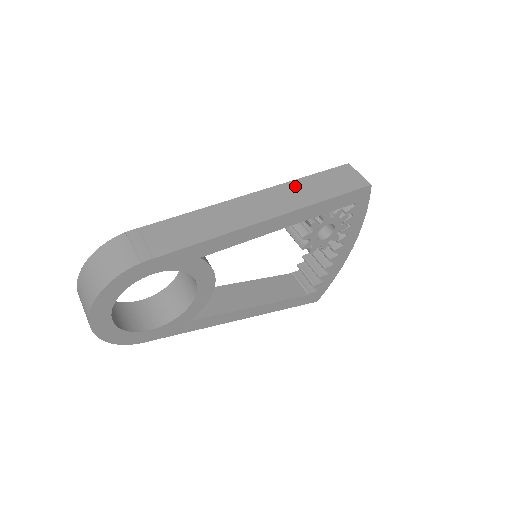
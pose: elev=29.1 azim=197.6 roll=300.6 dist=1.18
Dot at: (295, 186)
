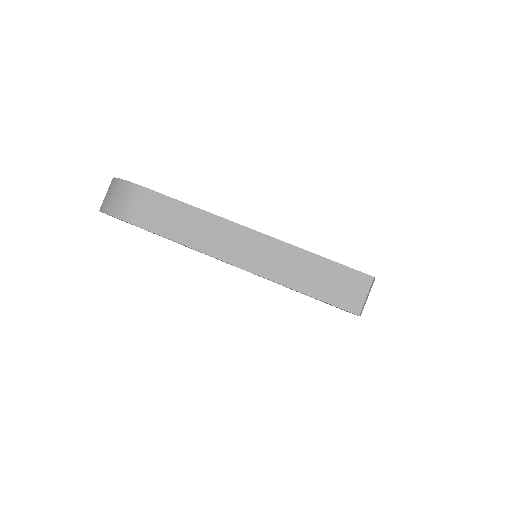
Dot at: (297, 256)
